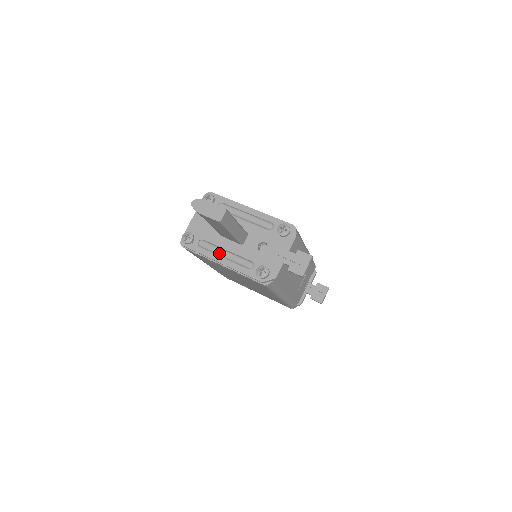
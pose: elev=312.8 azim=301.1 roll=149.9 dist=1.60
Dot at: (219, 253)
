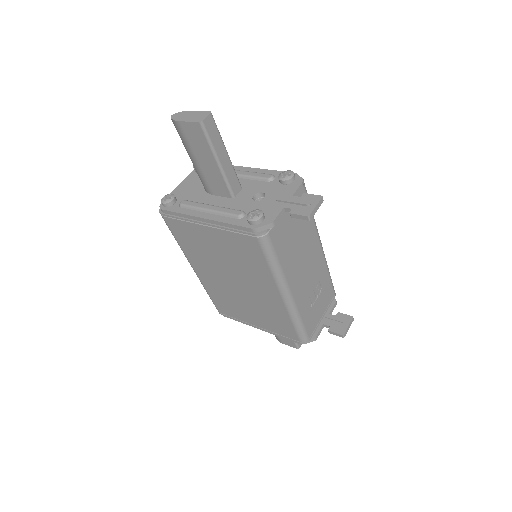
Dot at: (203, 208)
